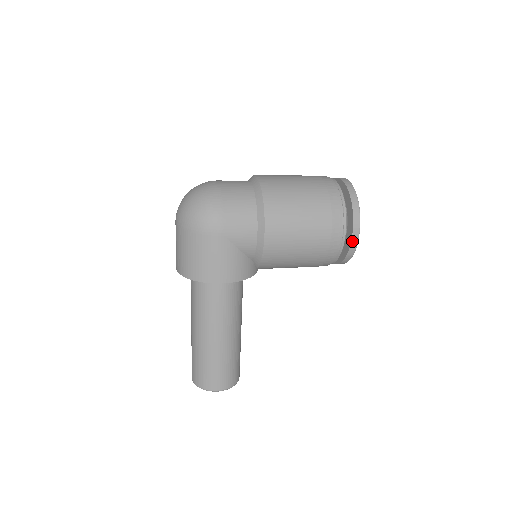
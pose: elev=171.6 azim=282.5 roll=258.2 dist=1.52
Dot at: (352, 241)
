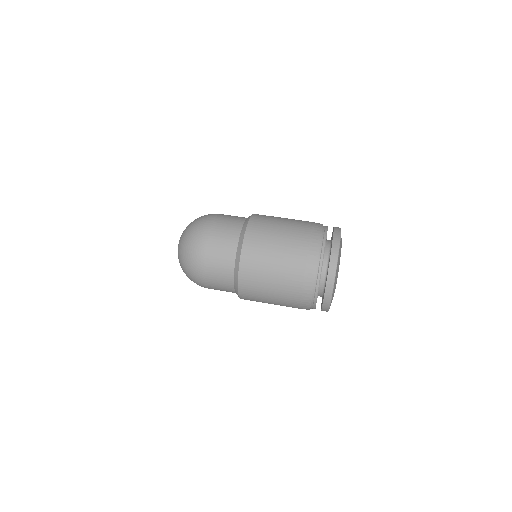
Dot at: occluded
